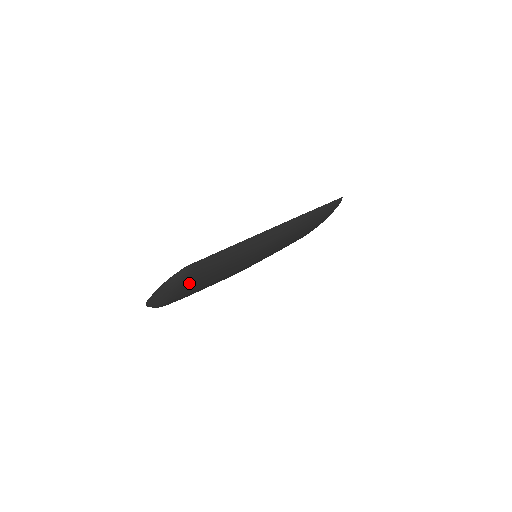
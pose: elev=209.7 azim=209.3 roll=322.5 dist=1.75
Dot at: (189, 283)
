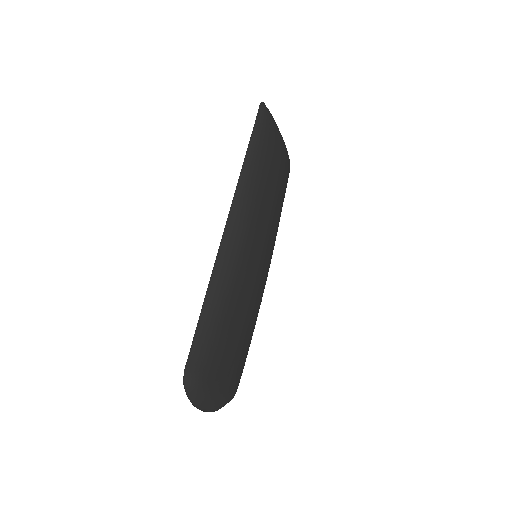
Dot at: (211, 376)
